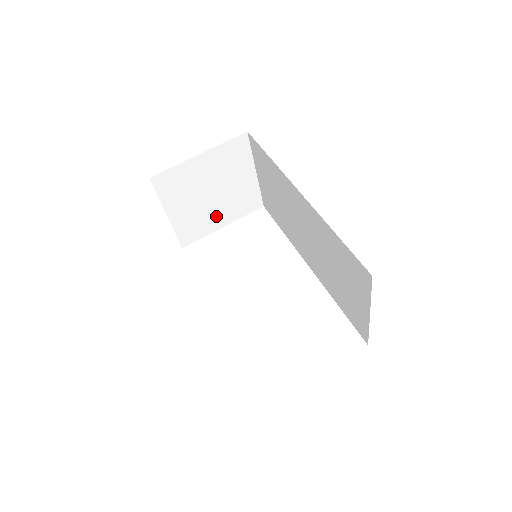
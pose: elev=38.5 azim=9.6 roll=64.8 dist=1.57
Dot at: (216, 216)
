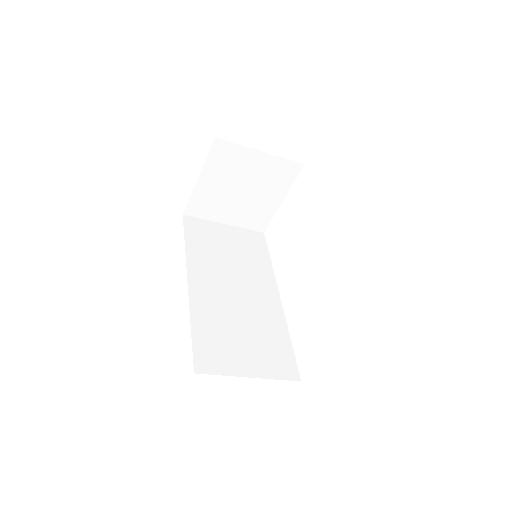
Dot at: (266, 199)
